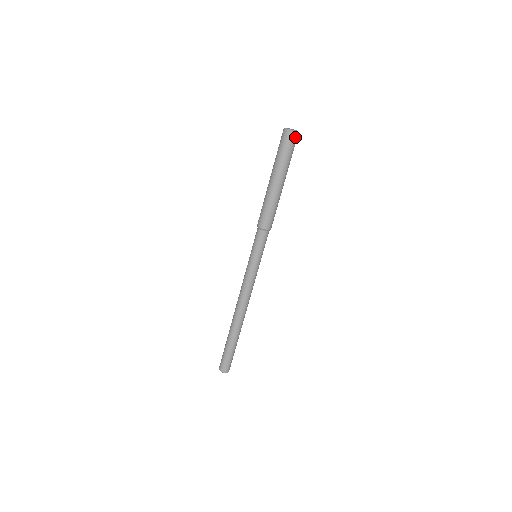
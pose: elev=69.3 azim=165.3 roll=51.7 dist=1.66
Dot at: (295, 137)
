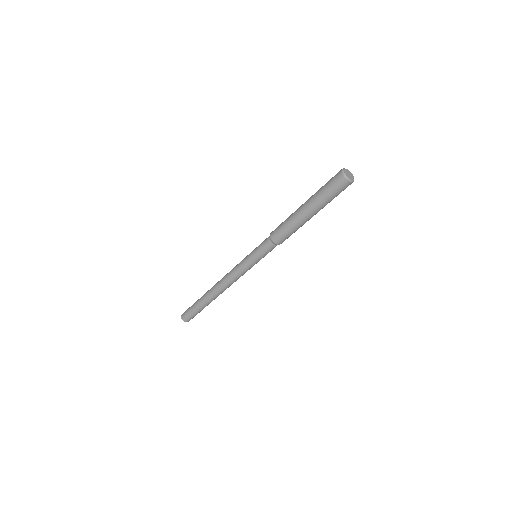
Dot at: (350, 184)
